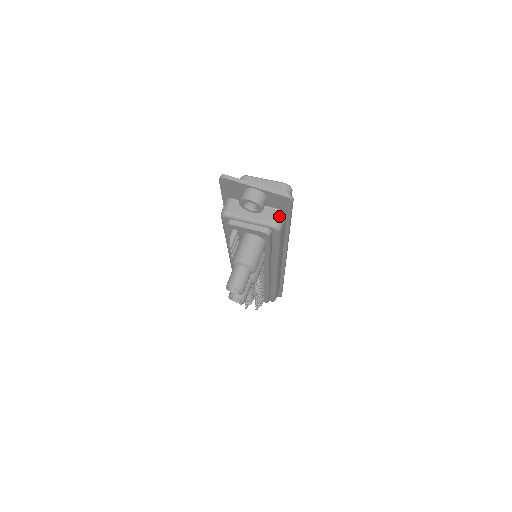
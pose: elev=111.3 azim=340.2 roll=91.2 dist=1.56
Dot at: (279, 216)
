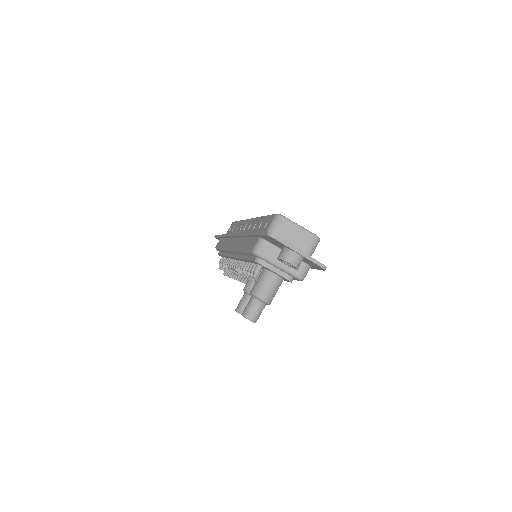
Dot at: (306, 270)
